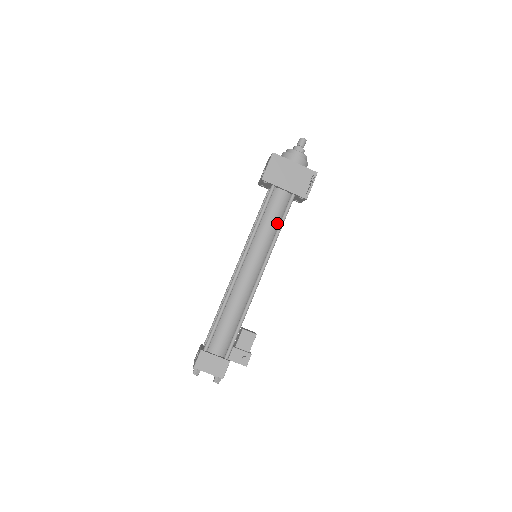
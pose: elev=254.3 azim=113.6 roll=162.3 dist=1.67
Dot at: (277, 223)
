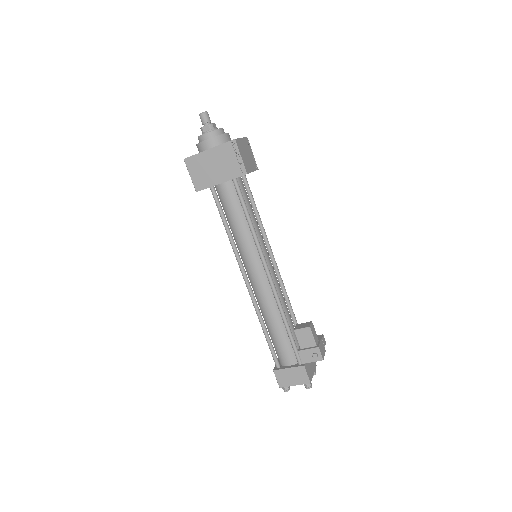
Dot at: (244, 216)
